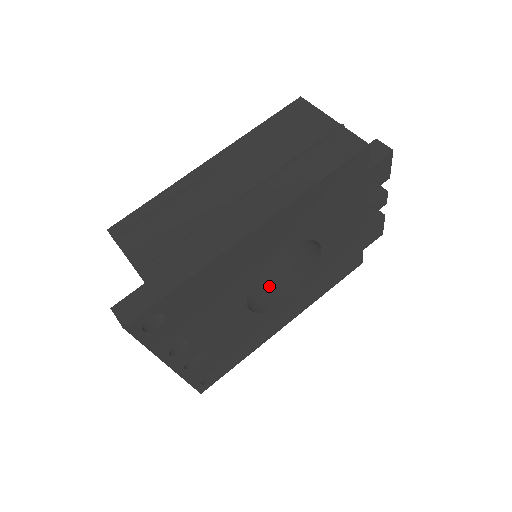
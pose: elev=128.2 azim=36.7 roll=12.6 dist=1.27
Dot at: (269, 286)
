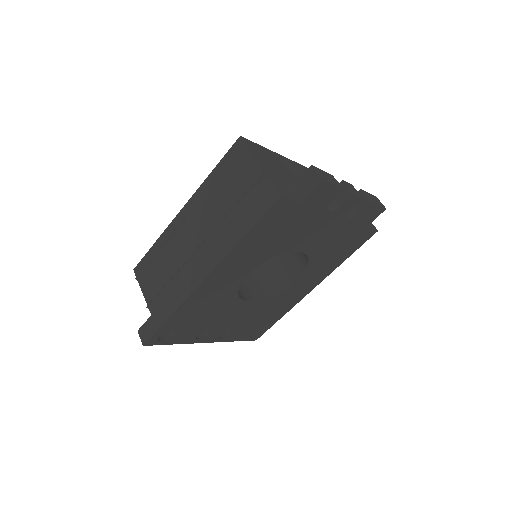
Dot at: (282, 269)
